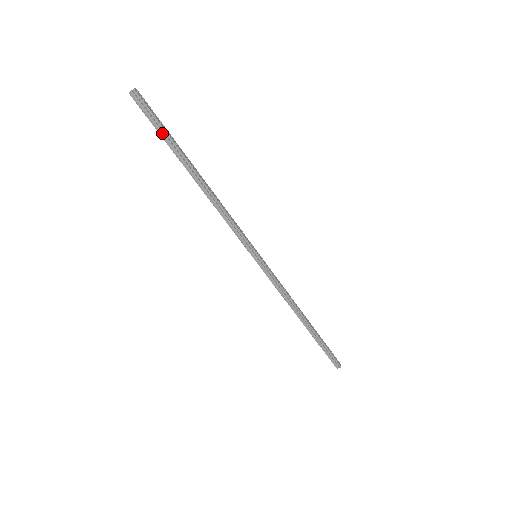
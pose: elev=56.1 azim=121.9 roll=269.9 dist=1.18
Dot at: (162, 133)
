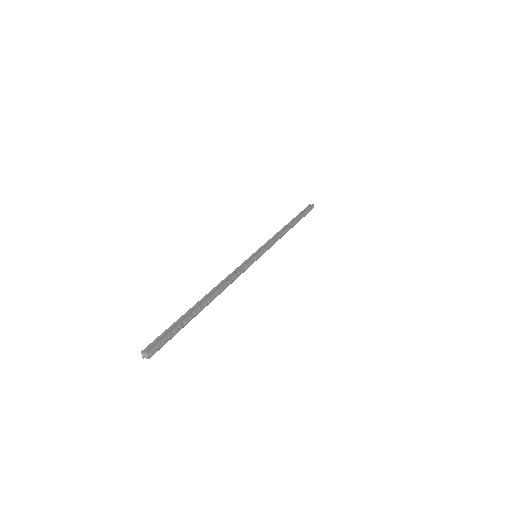
Dot at: (176, 329)
